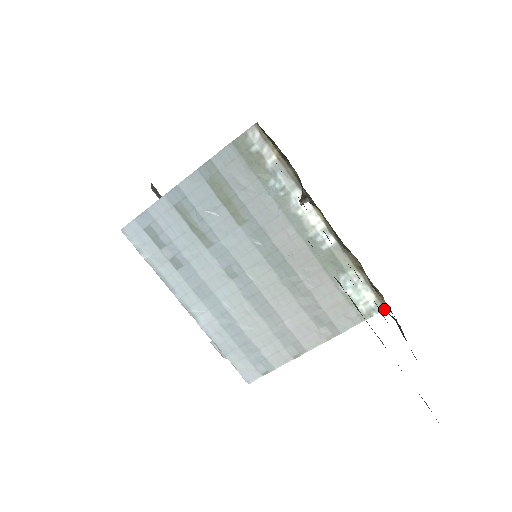
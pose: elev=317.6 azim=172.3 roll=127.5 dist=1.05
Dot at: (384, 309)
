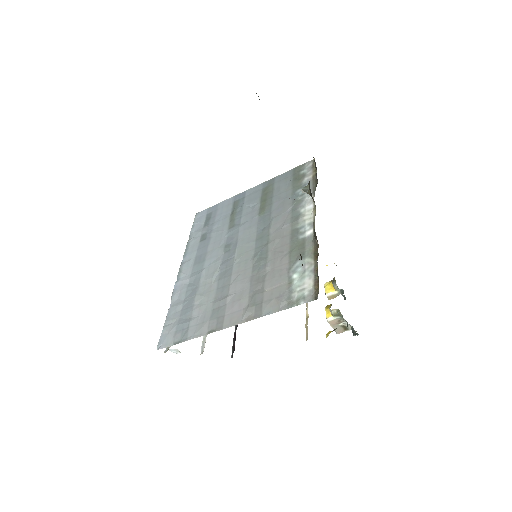
Dot at: occluded
